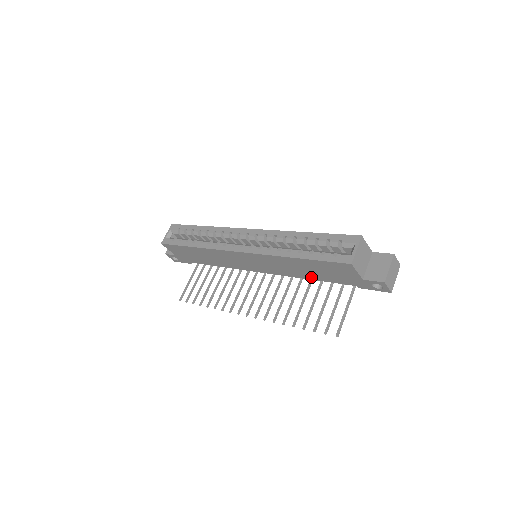
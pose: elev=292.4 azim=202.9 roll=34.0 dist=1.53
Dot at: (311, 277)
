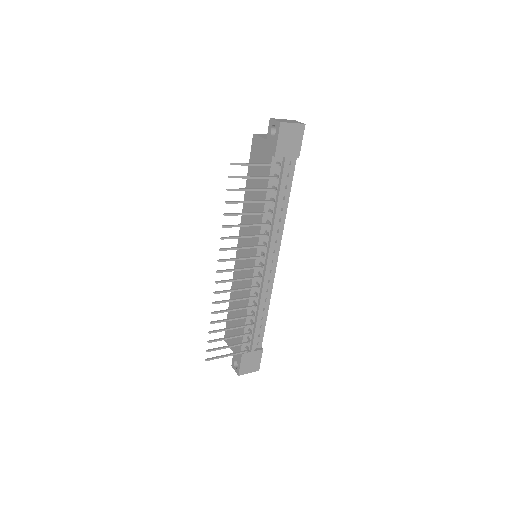
Dot at: occluded
